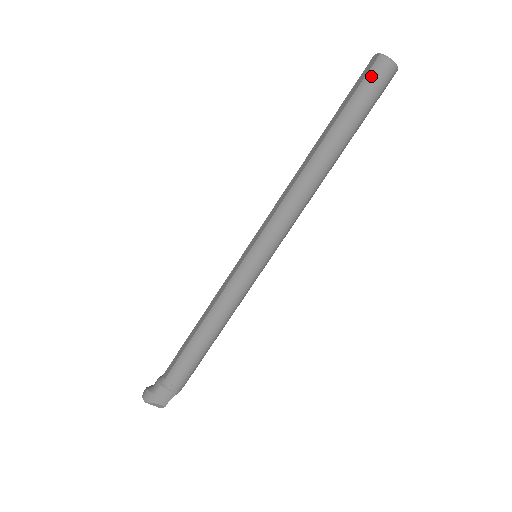
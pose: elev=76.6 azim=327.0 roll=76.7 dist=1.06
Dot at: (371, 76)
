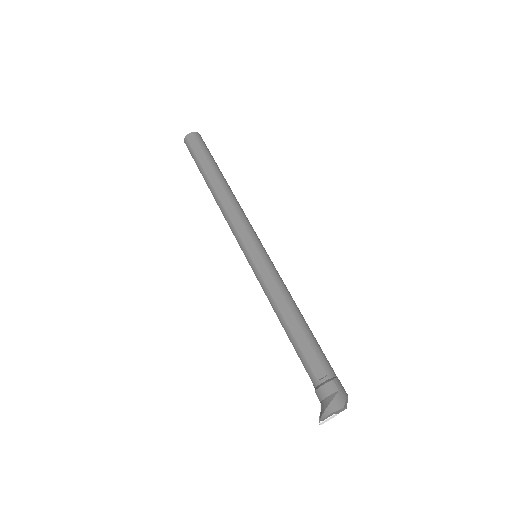
Dot at: (201, 141)
